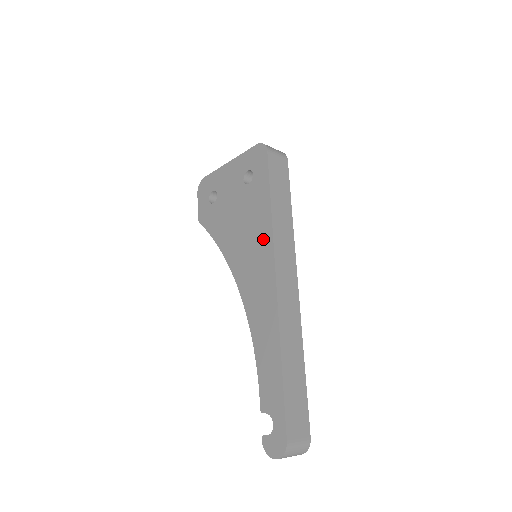
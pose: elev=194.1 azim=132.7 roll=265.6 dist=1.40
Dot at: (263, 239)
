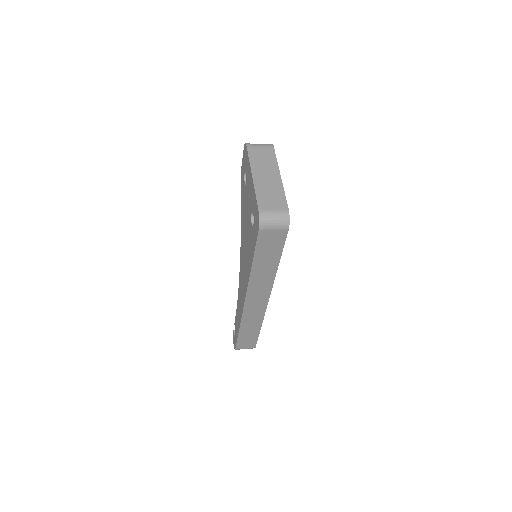
Dot at: (247, 272)
